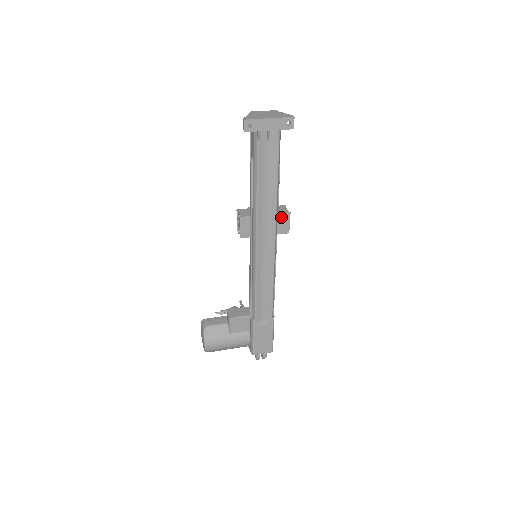
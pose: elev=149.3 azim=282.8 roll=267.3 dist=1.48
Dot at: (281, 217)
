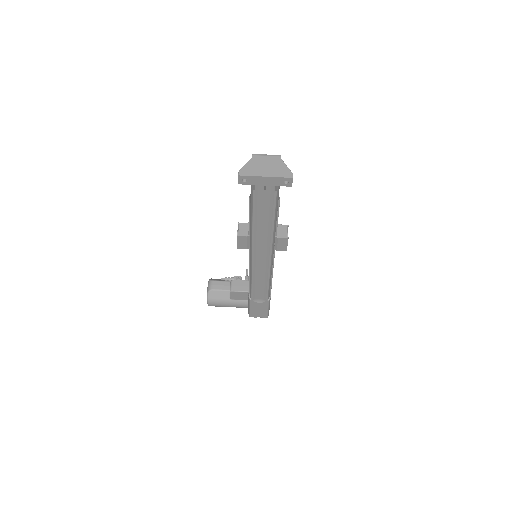
Dot at: (279, 240)
